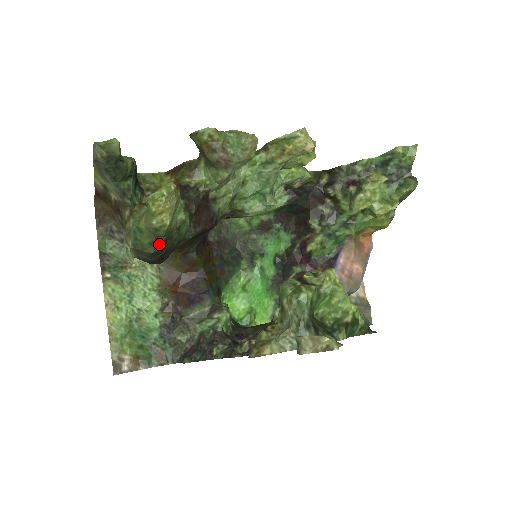
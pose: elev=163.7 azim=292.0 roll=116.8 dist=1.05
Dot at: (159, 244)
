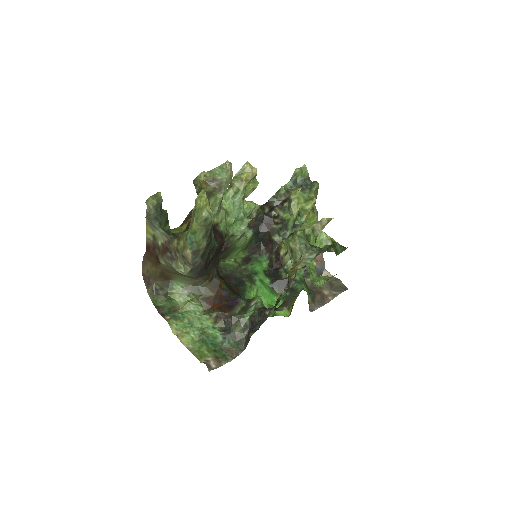
Dot at: (208, 235)
